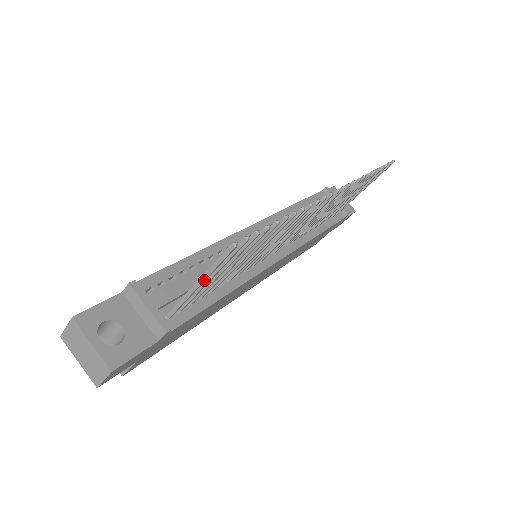
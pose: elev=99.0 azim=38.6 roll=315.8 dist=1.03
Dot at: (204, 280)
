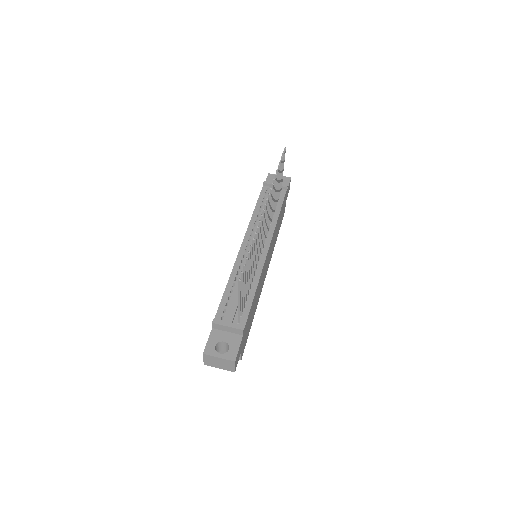
Dot at: (240, 300)
